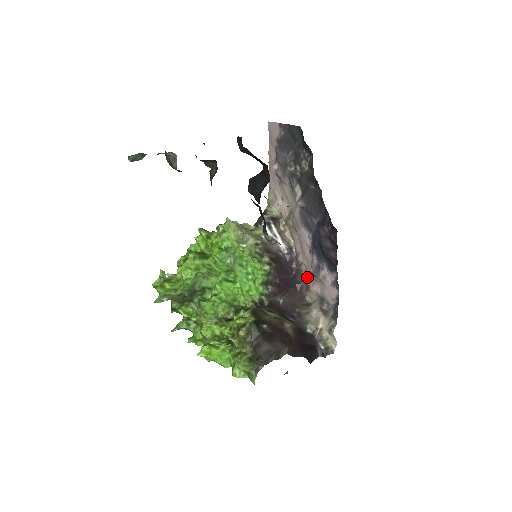
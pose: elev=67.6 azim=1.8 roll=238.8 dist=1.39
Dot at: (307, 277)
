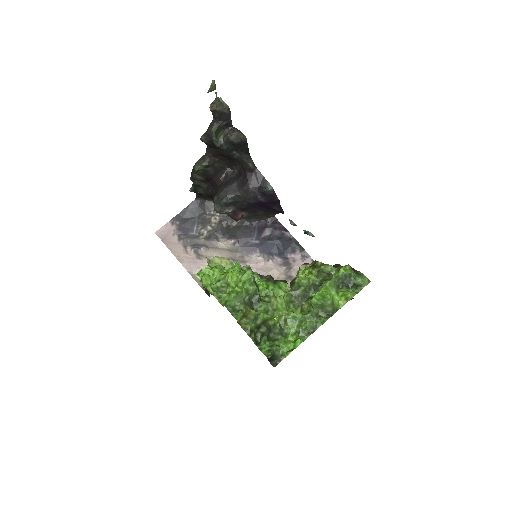
Dot at: occluded
